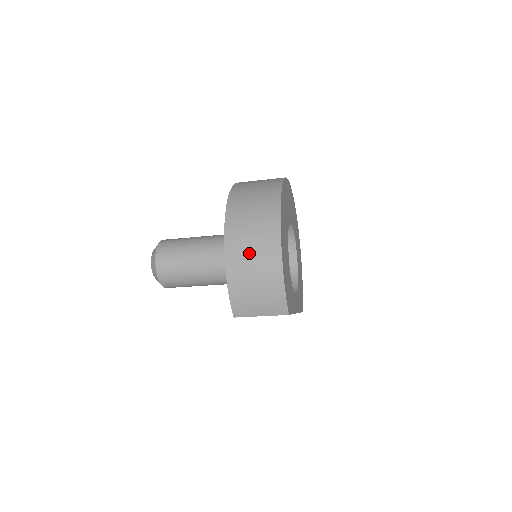
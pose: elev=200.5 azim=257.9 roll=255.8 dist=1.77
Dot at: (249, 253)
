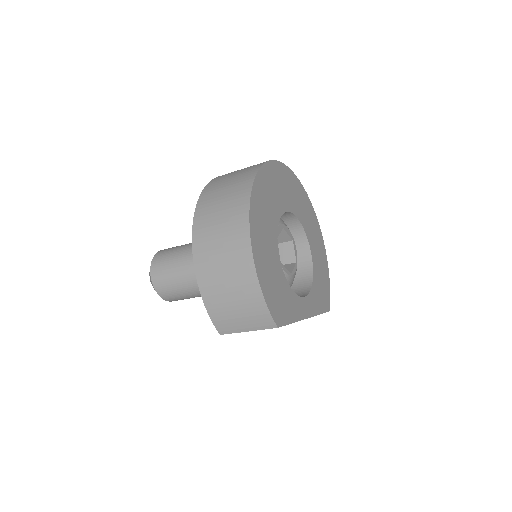
Dot at: (218, 261)
